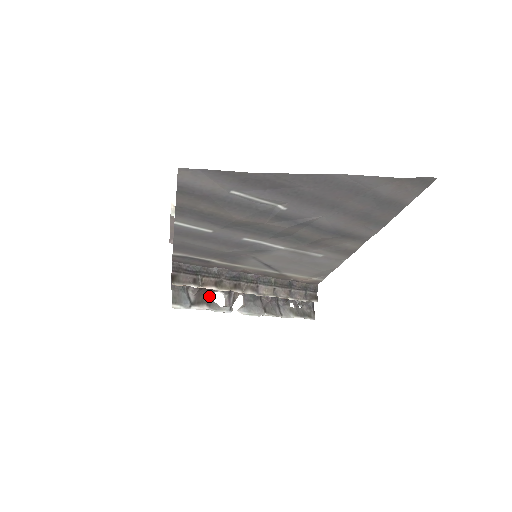
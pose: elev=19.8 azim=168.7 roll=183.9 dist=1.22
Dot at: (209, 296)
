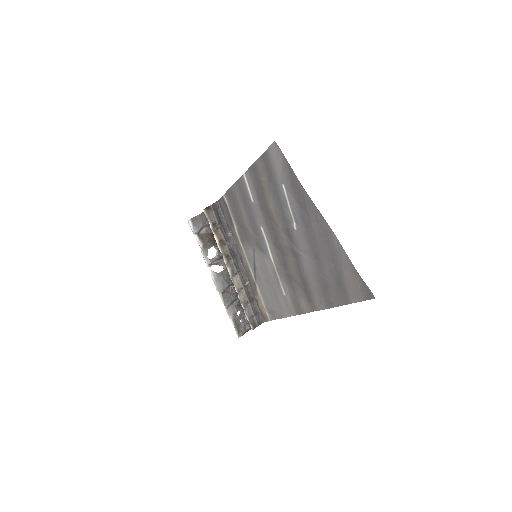
Dot at: (210, 244)
